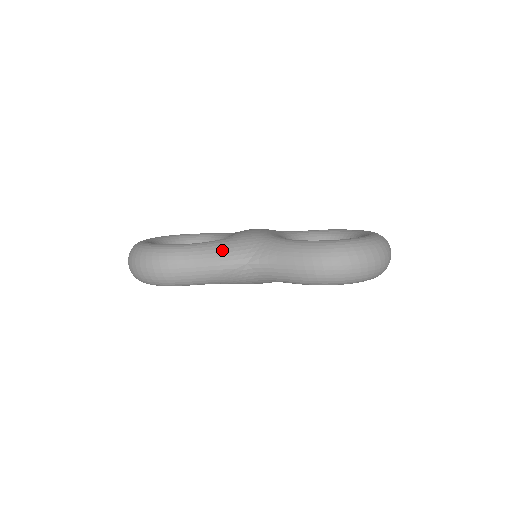
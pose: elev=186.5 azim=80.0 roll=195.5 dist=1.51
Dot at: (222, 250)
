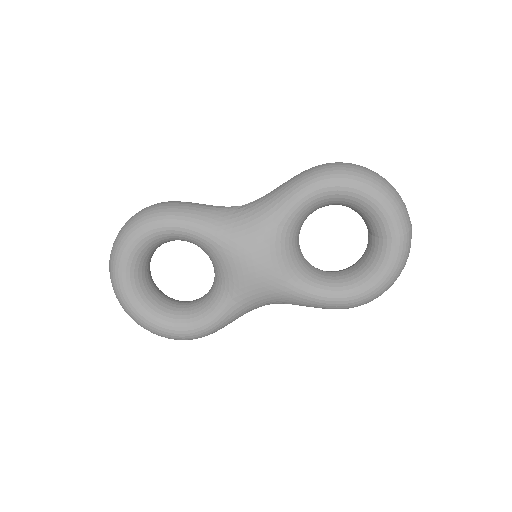
Dot at: occluded
